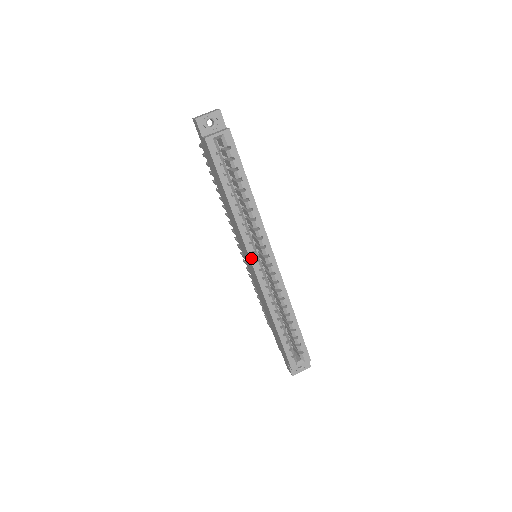
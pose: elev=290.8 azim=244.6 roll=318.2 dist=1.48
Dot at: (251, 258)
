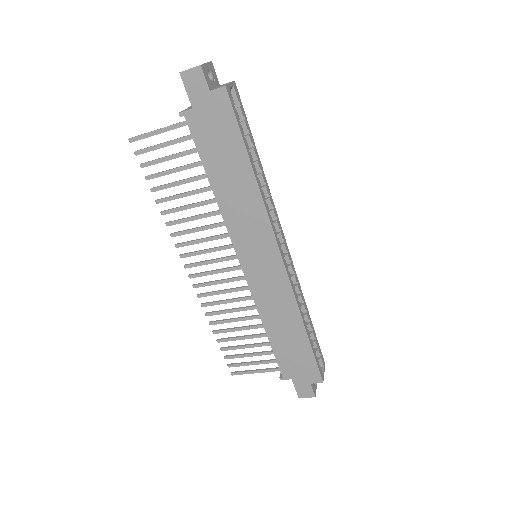
Dot at: (278, 245)
